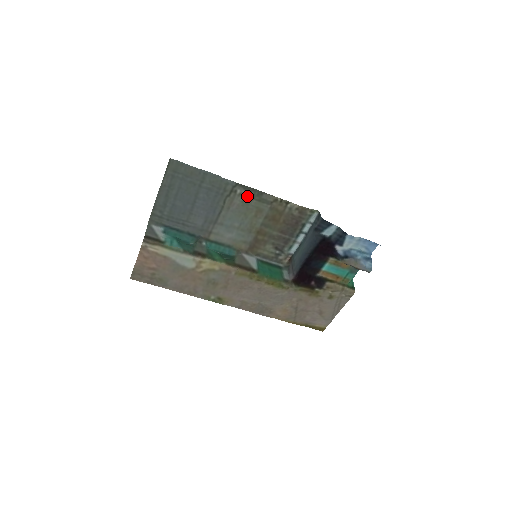
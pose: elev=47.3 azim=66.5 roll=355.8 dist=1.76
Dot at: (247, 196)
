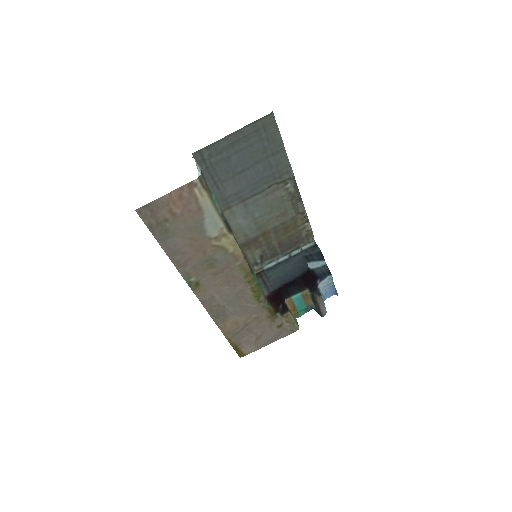
Dot at: (289, 194)
